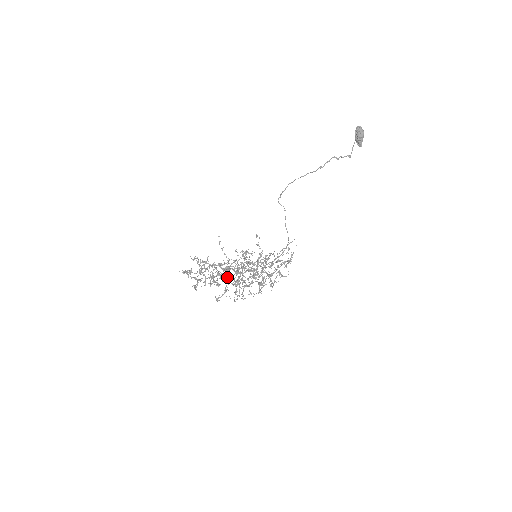
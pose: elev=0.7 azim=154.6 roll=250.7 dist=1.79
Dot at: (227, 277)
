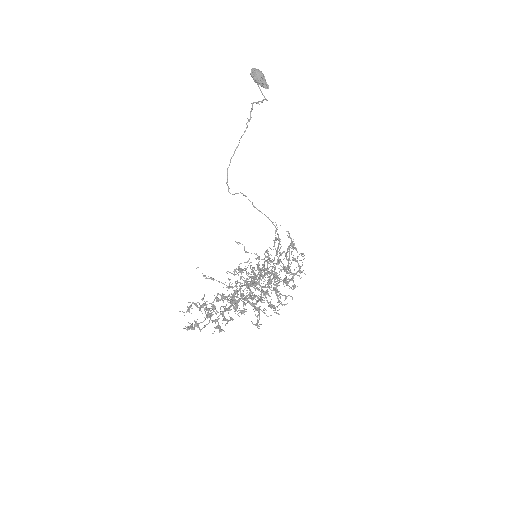
Dot at: (244, 300)
